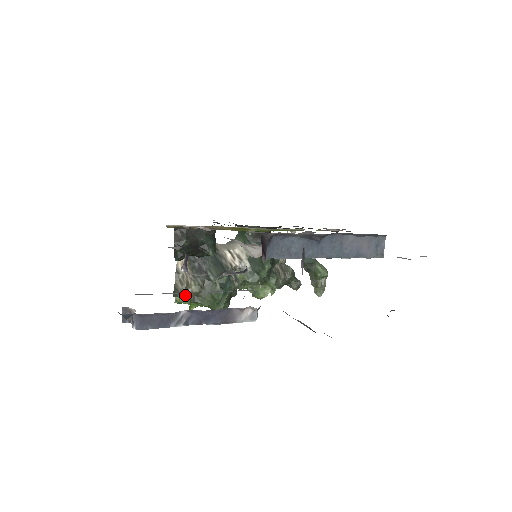
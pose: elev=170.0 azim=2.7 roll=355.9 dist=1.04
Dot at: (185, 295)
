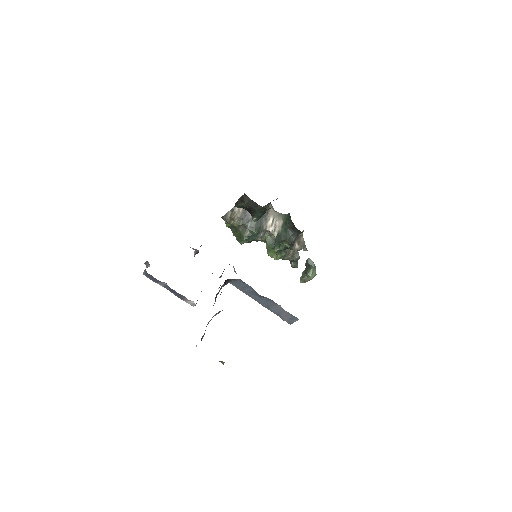
Dot at: (228, 222)
